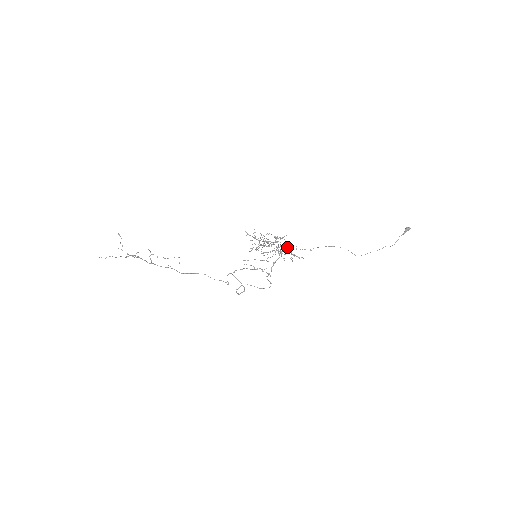
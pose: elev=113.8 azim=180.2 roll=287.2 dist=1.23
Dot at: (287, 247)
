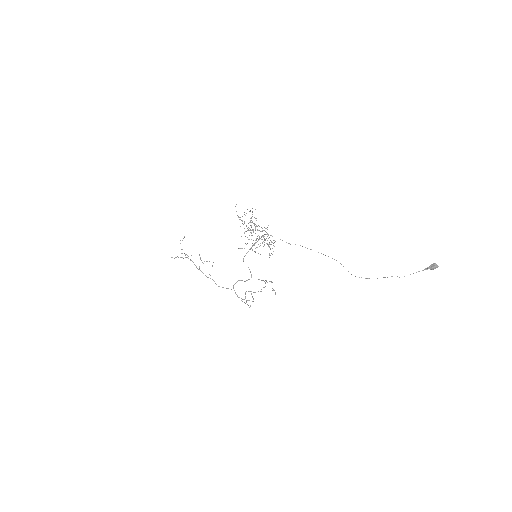
Dot at: (267, 233)
